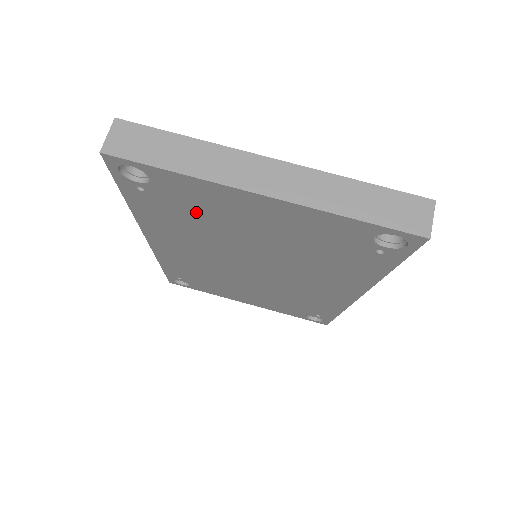
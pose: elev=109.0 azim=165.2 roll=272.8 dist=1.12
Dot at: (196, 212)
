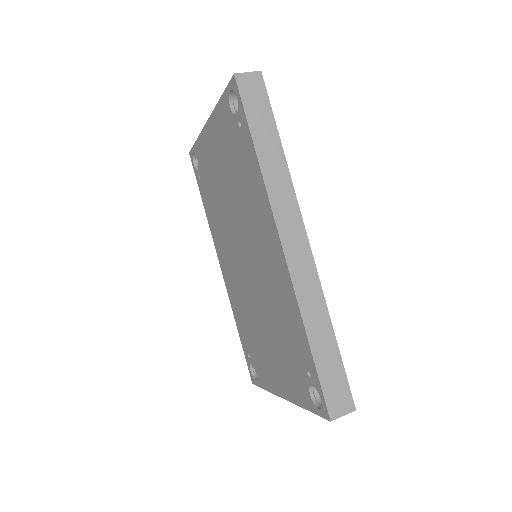
Dot at: (210, 181)
